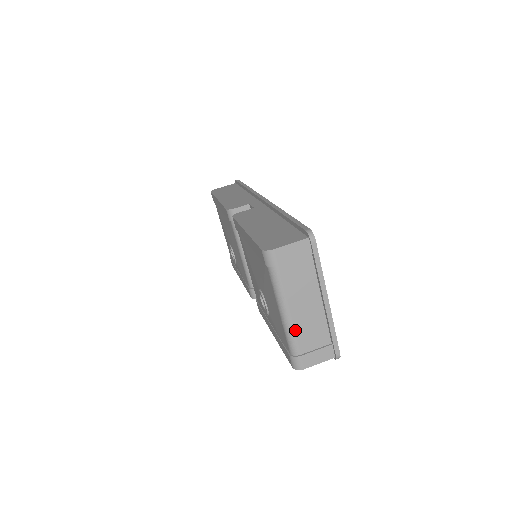
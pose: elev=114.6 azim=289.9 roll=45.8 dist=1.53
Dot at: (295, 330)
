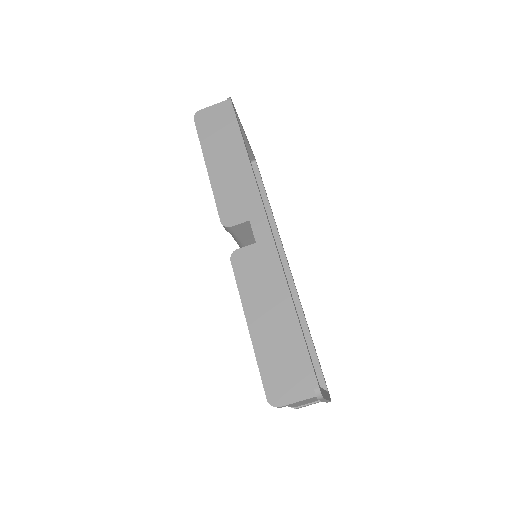
Dot at: (294, 406)
